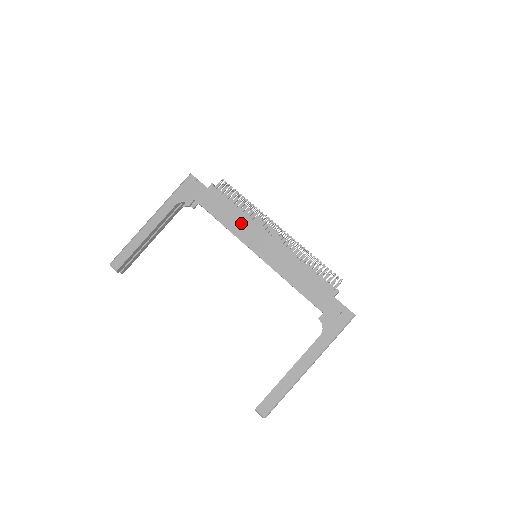
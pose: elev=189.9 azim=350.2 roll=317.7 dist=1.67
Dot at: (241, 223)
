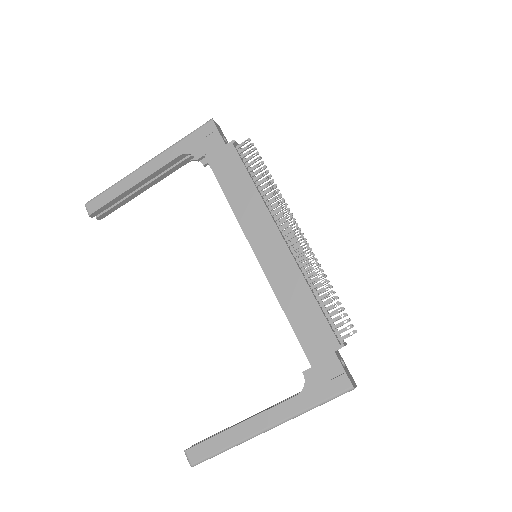
Dot at: (250, 206)
